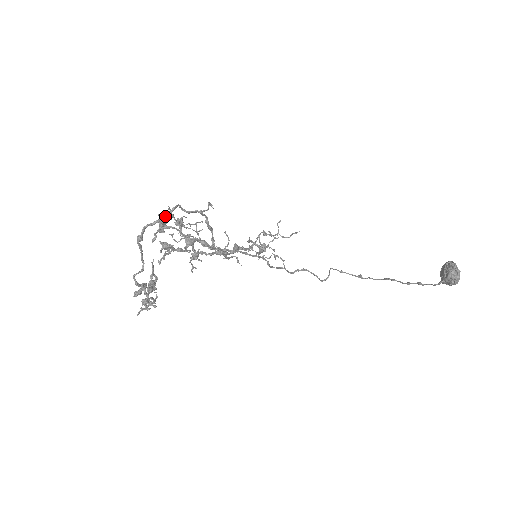
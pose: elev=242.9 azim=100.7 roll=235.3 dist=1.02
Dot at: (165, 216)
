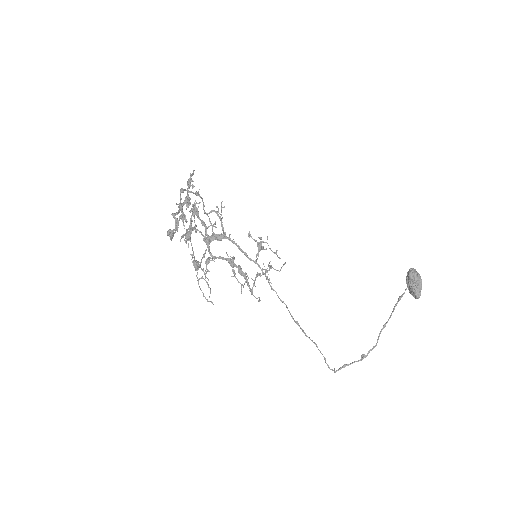
Dot at: (197, 193)
